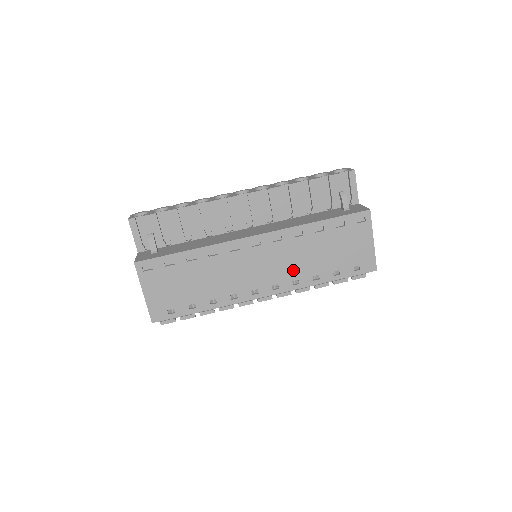
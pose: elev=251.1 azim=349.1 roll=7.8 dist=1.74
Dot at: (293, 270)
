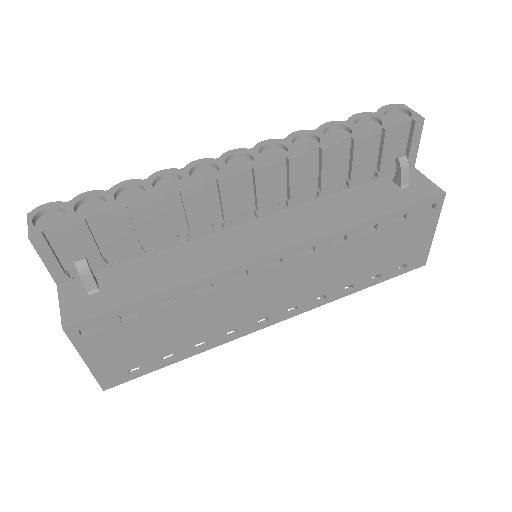
Dot at: (321, 286)
